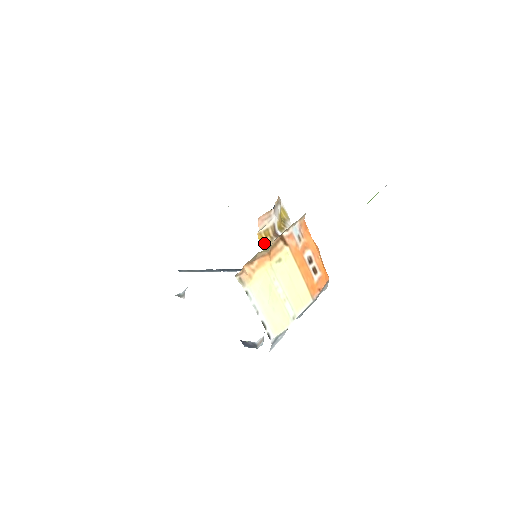
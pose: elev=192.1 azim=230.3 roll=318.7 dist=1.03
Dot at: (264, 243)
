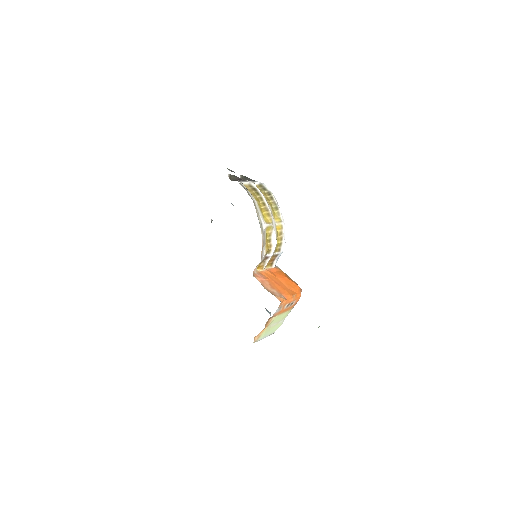
Dot at: (260, 267)
